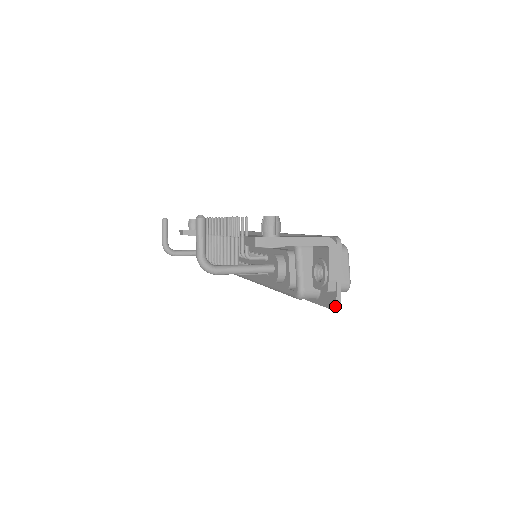
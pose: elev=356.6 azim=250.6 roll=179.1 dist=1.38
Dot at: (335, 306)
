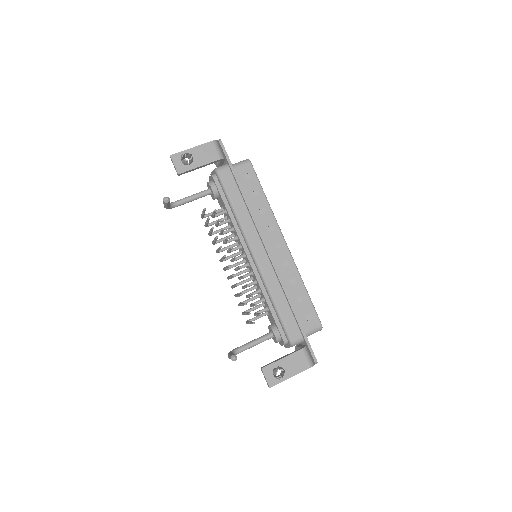
Dot at: occluded
